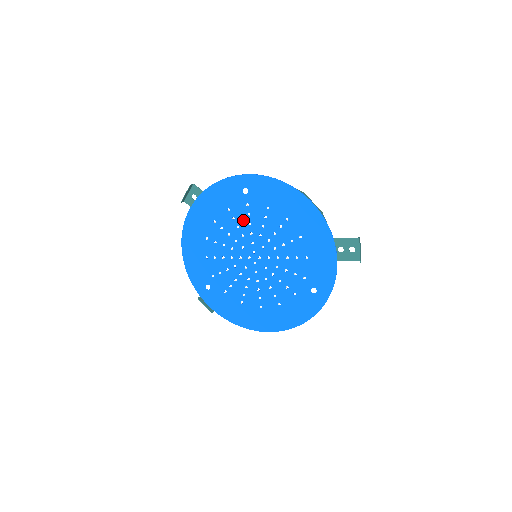
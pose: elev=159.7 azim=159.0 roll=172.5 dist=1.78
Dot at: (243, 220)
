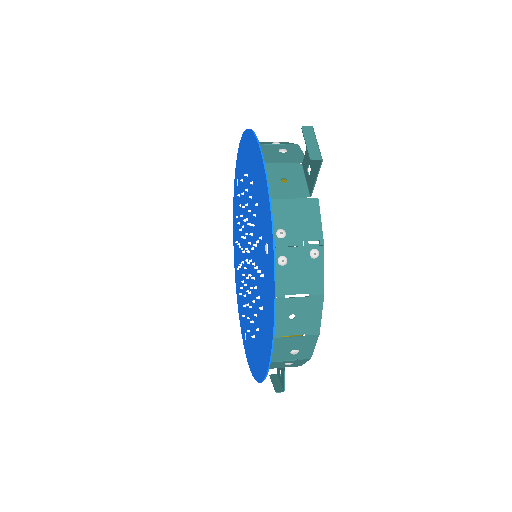
Dot at: (241, 217)
